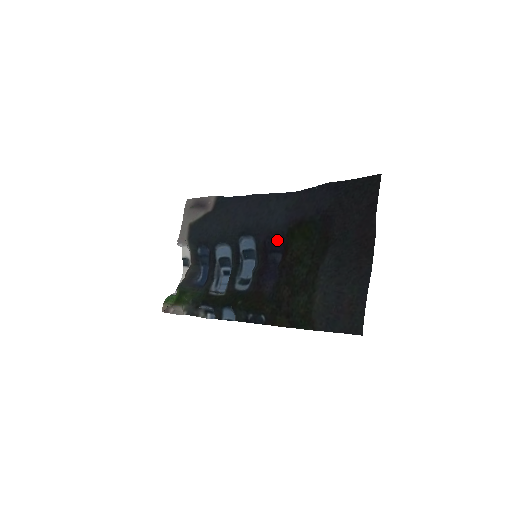
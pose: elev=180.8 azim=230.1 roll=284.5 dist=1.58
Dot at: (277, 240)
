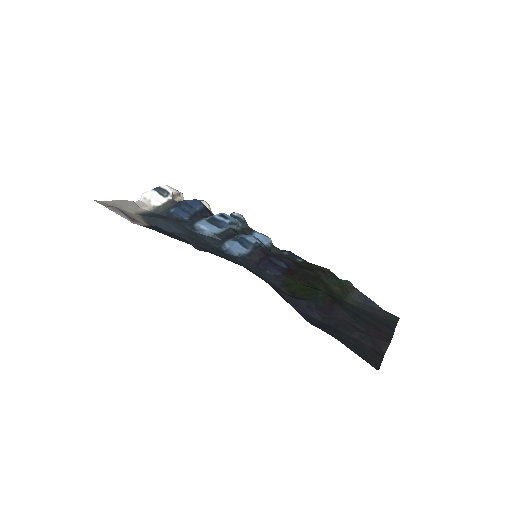
Dot at: (272, 272)
